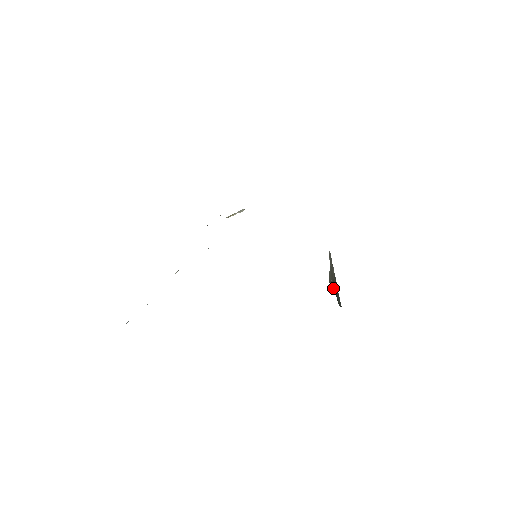
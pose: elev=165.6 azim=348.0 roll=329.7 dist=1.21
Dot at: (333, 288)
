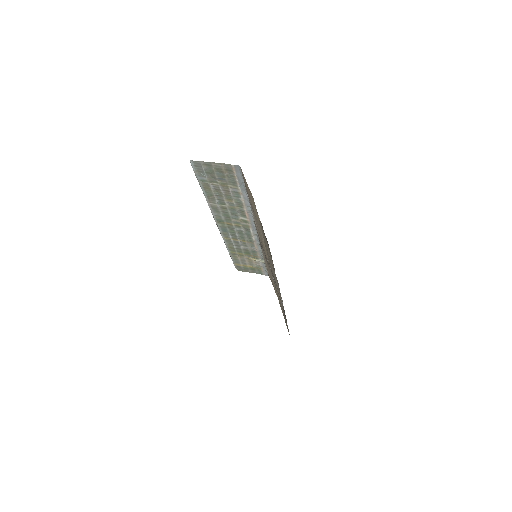
Dot at: occluded
